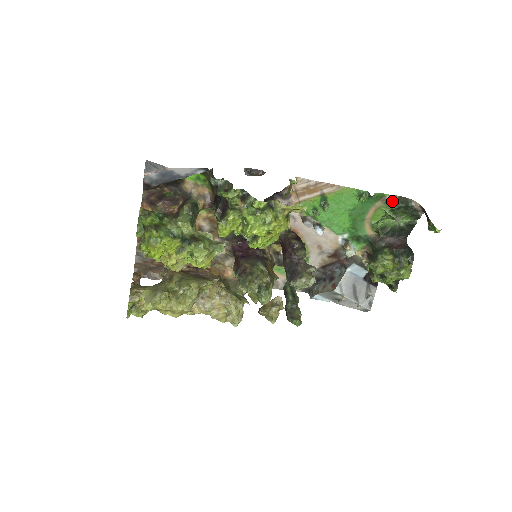
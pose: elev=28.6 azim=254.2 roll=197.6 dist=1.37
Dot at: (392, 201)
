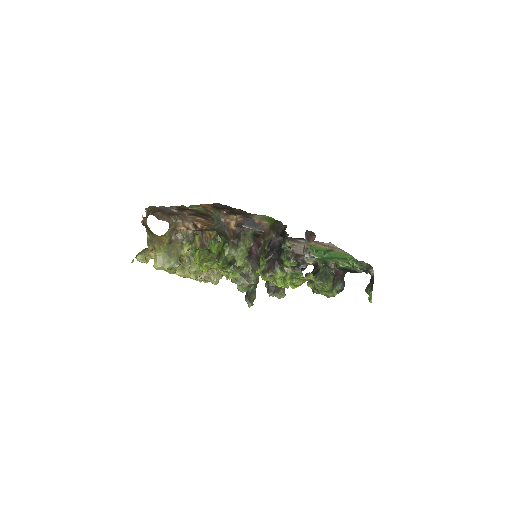
Dot at: (363, 264)
